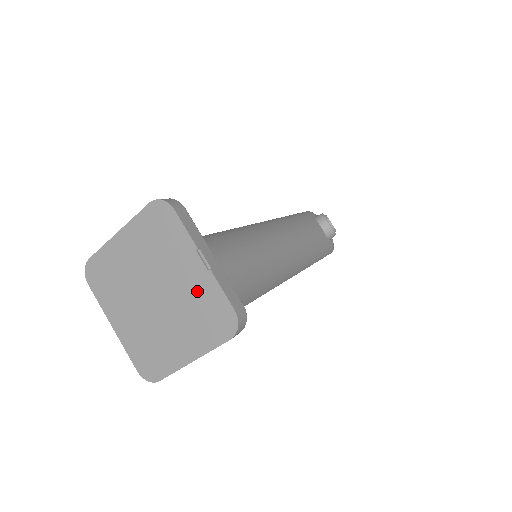
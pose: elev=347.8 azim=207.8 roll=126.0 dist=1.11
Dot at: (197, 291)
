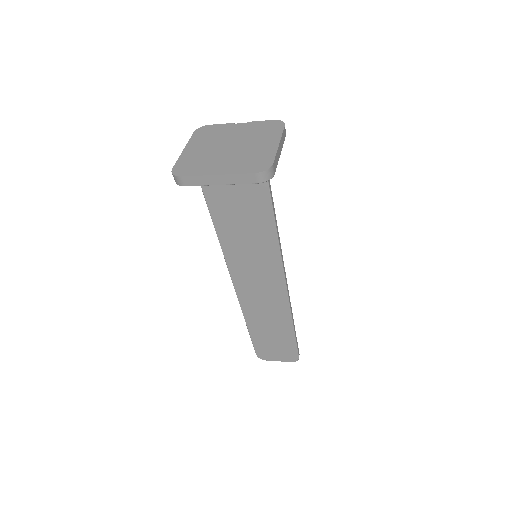
Dot at: (250, 129)
